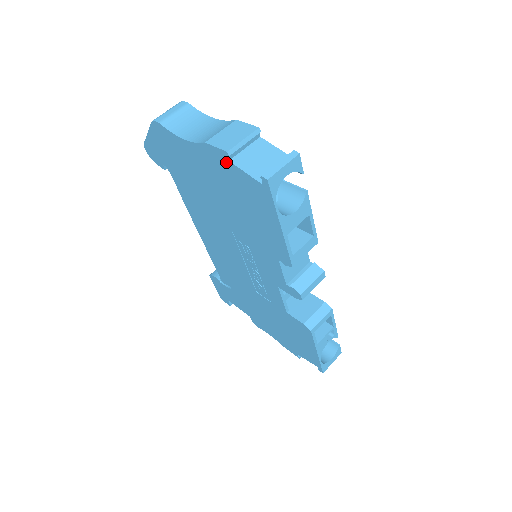
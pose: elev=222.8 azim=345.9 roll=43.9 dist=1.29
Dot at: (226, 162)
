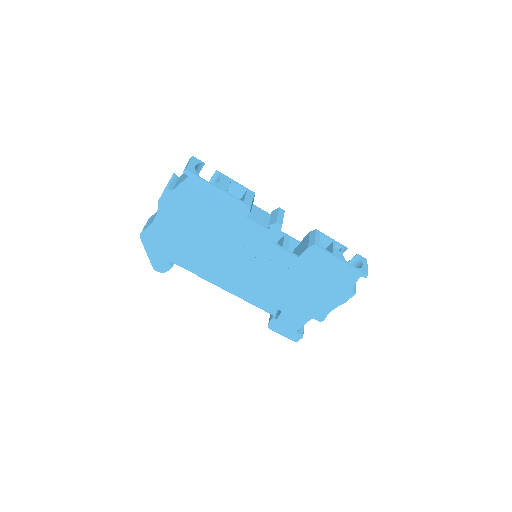
Dot at: (172, 195)
